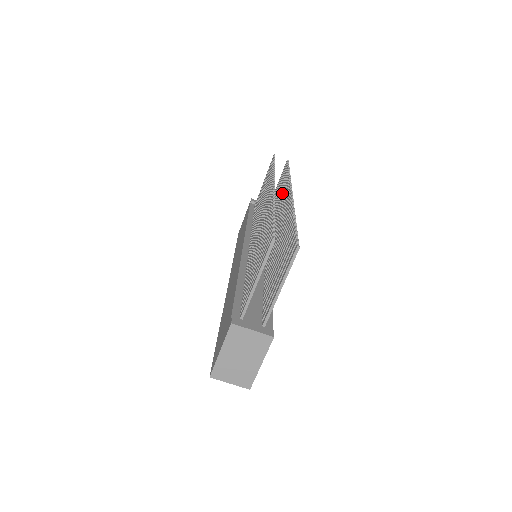
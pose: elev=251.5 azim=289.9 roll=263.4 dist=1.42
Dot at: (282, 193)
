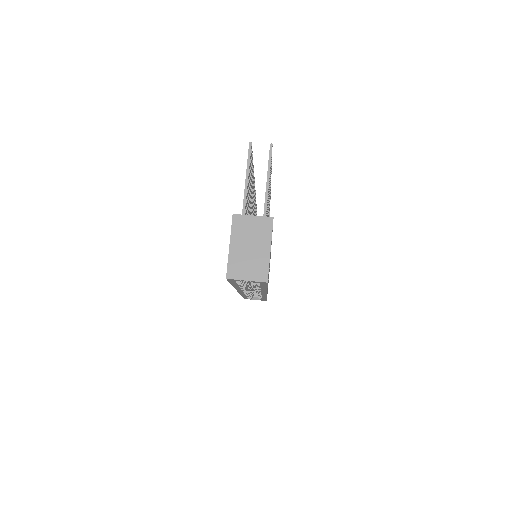
Dot at: occluded
